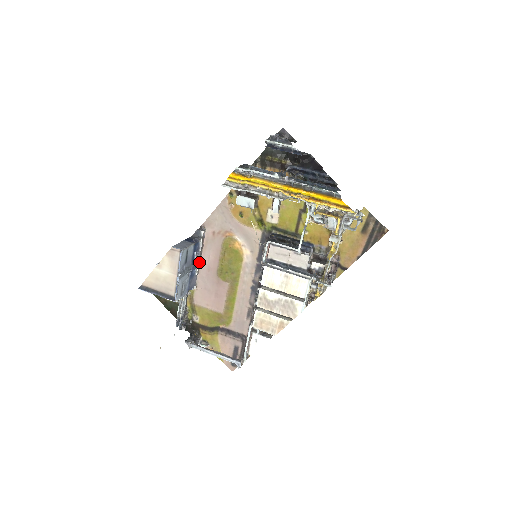
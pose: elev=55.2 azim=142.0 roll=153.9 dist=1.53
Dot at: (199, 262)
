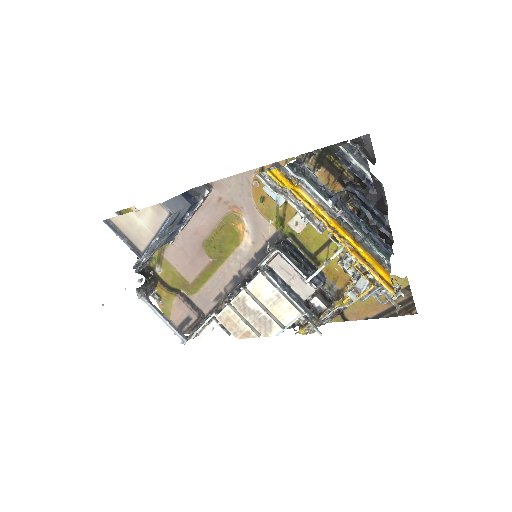
Dot at: (188, 220)
